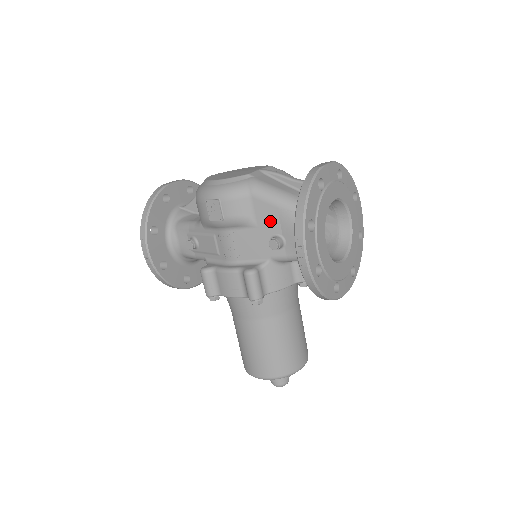
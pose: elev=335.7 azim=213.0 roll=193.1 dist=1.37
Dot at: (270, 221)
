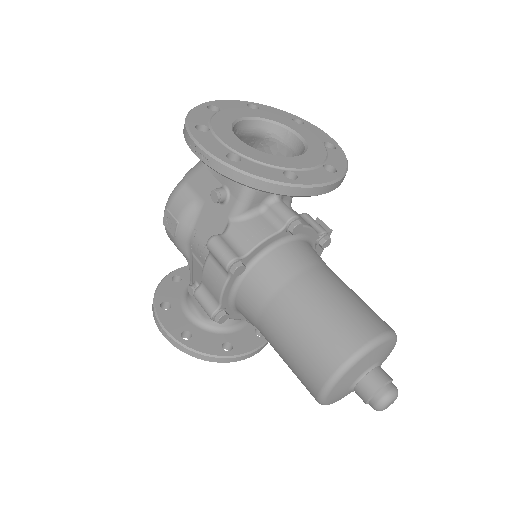
Dot at: (208, 185)
